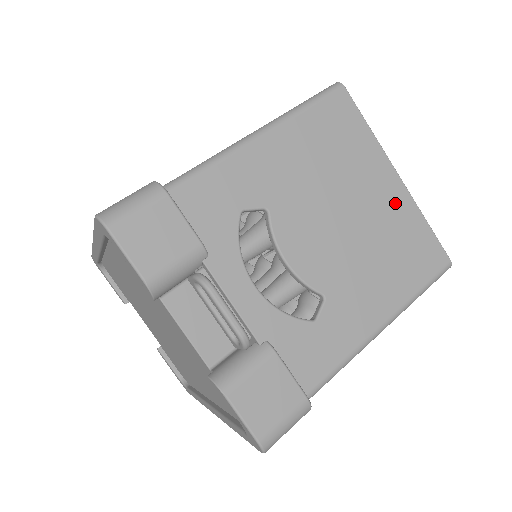
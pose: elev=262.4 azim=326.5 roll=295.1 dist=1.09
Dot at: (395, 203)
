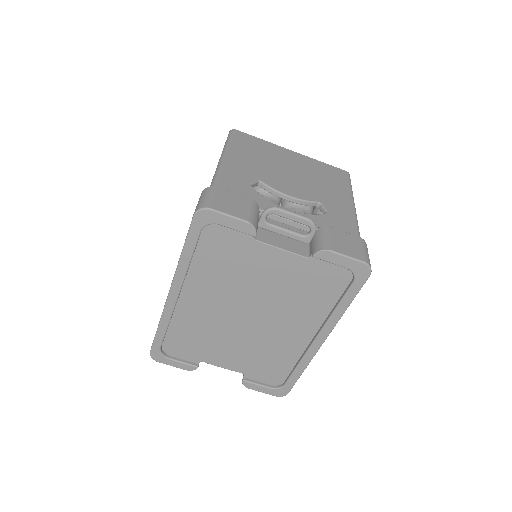
Dot at: (303, 160)
